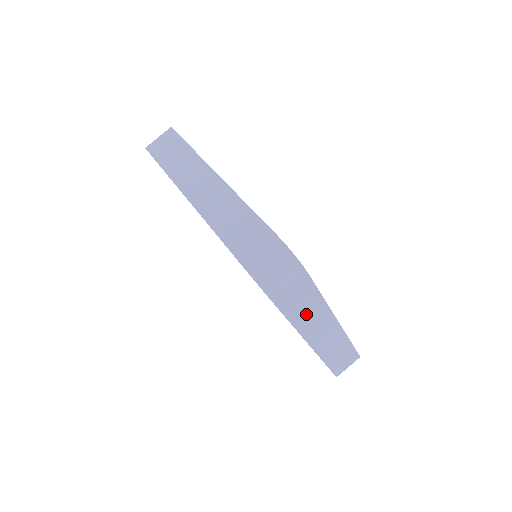
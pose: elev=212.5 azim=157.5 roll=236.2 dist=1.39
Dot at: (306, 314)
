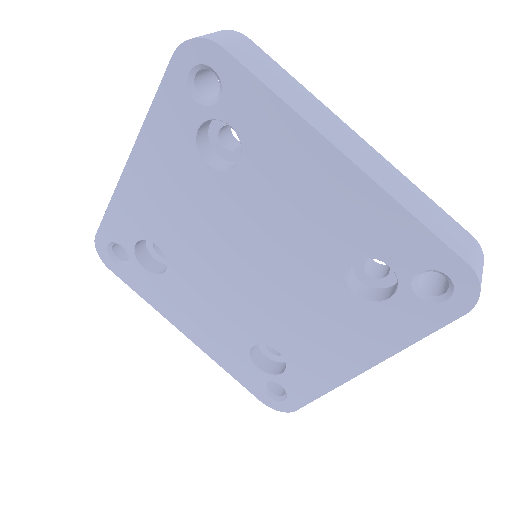
Dot at: occluded
